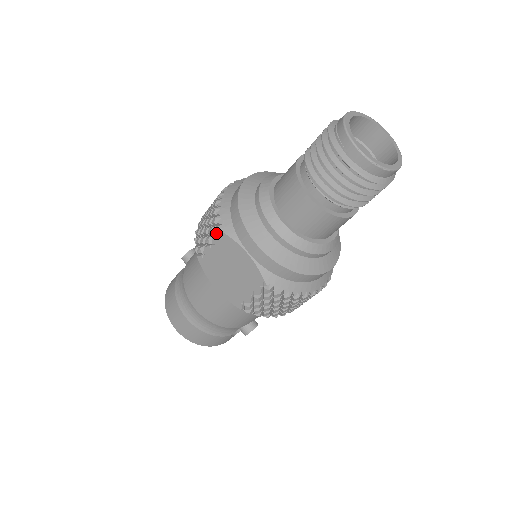
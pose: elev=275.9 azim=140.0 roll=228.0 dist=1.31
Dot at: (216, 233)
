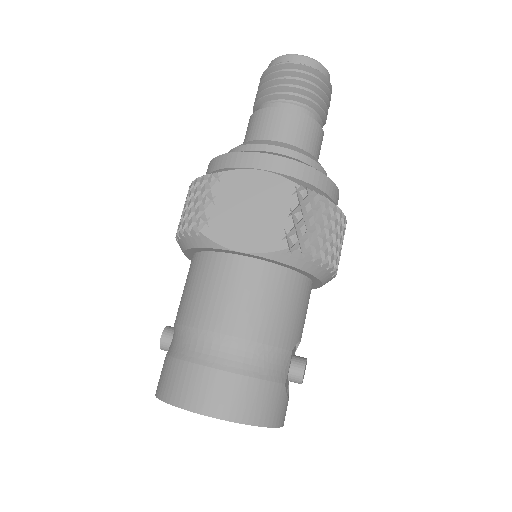
Dot at: (213, 181)
